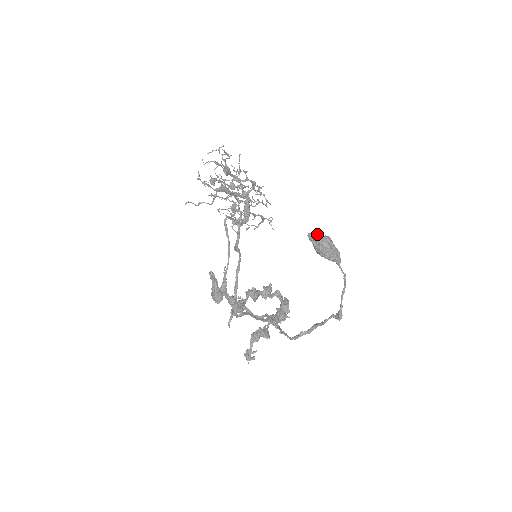
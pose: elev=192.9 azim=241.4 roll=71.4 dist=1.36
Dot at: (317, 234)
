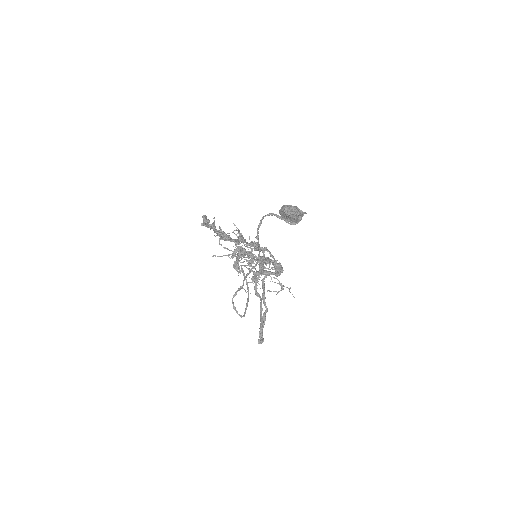
Dot at: occluded
